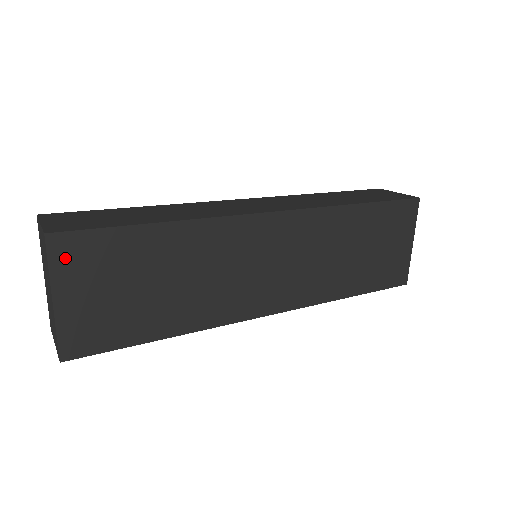
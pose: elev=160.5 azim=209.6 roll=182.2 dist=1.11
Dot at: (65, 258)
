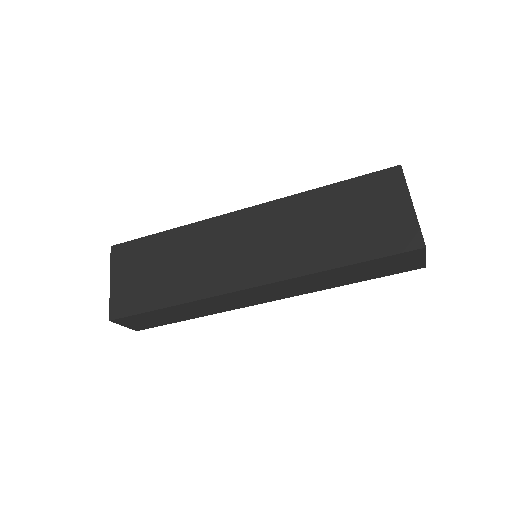
Dot at: (118, 258)
